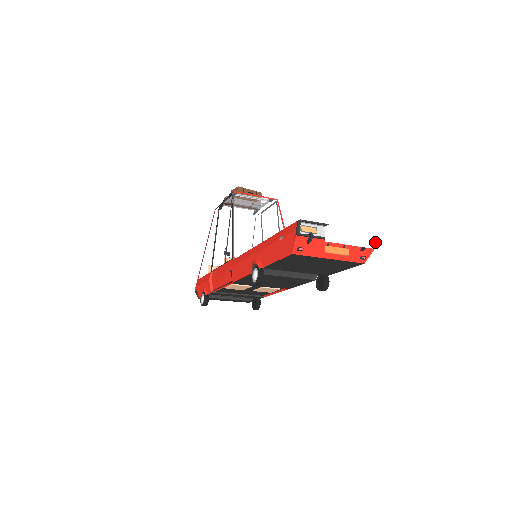
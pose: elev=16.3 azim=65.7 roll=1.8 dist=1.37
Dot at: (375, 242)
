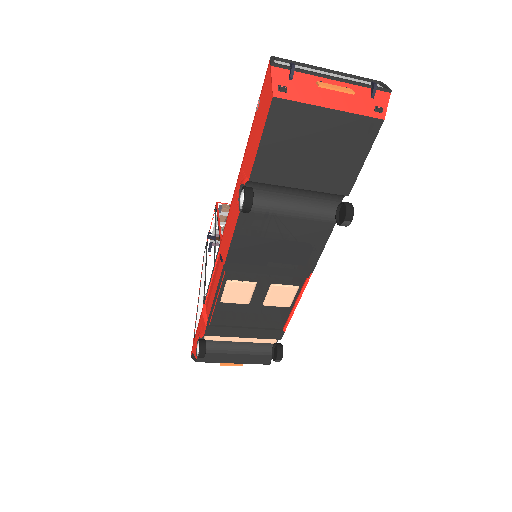
Dot at: out of frame
